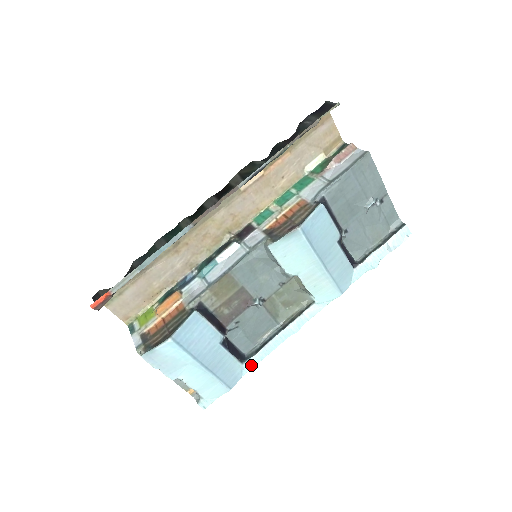
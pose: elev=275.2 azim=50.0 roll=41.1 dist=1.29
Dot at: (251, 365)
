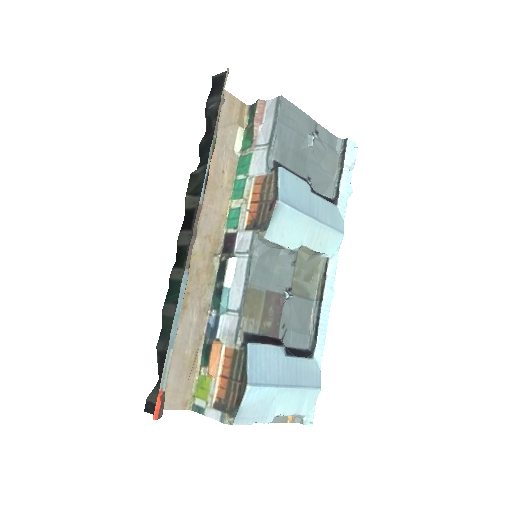
Dot at: (320, 354)
